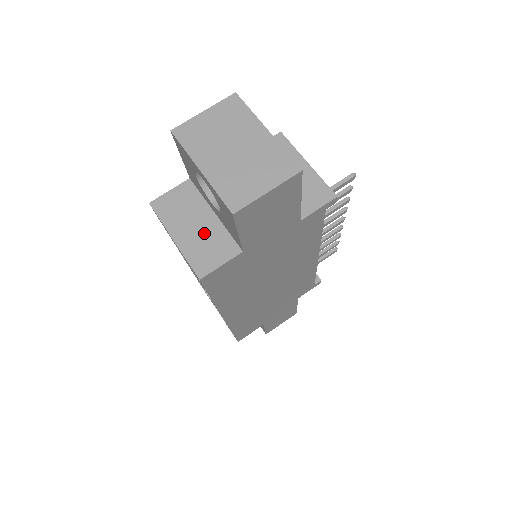
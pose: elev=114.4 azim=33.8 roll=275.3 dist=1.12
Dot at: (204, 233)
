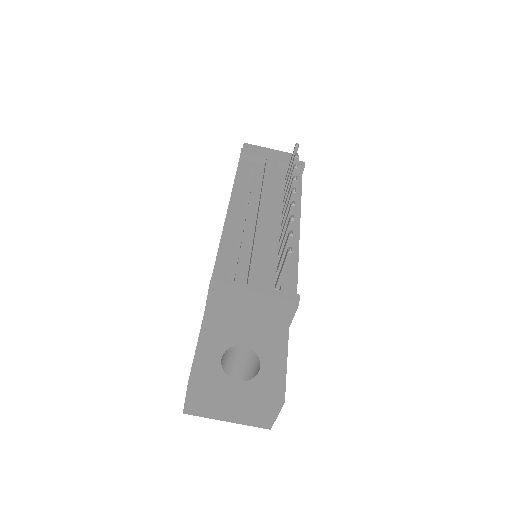
Dot at: occluded
